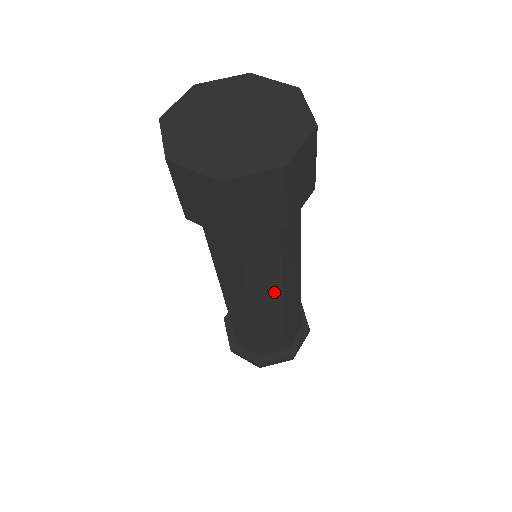
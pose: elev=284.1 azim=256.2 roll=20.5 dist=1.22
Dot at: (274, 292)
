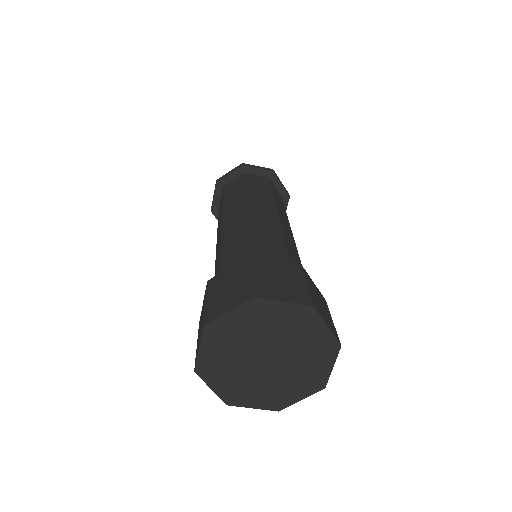
Dot at: occluded
